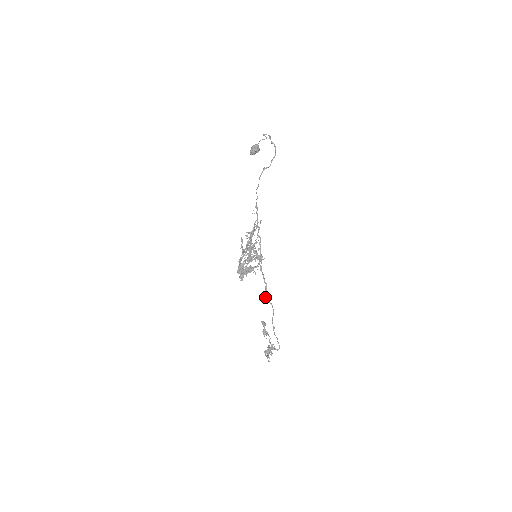
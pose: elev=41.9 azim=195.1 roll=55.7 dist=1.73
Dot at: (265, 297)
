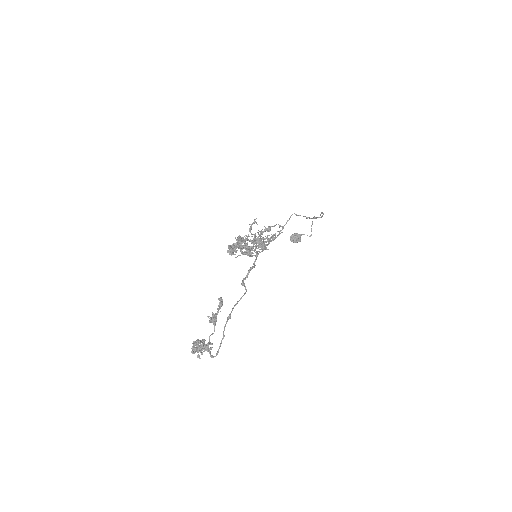
Dot at: (243, 281)
